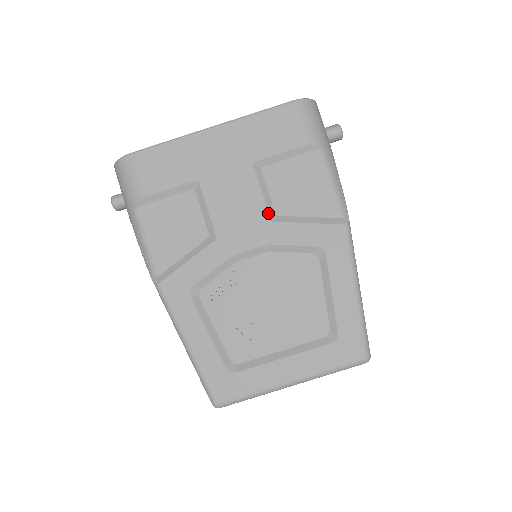
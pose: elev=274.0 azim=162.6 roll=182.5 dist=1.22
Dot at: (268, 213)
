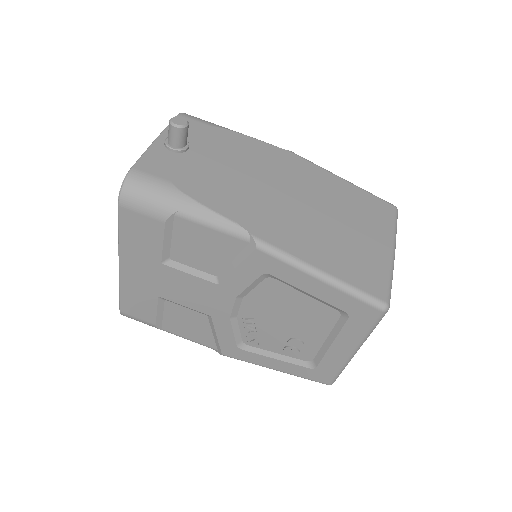
Dot at: (210, 282)
